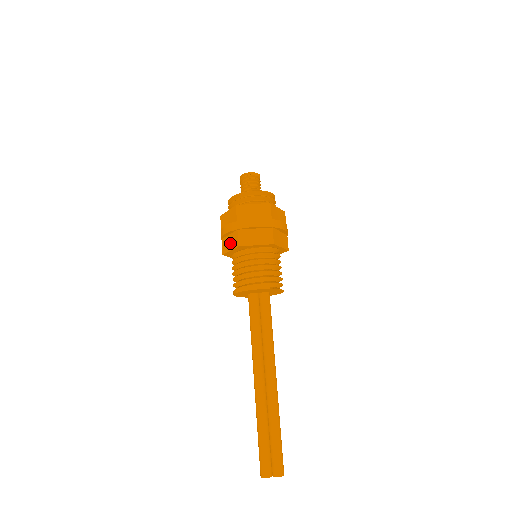
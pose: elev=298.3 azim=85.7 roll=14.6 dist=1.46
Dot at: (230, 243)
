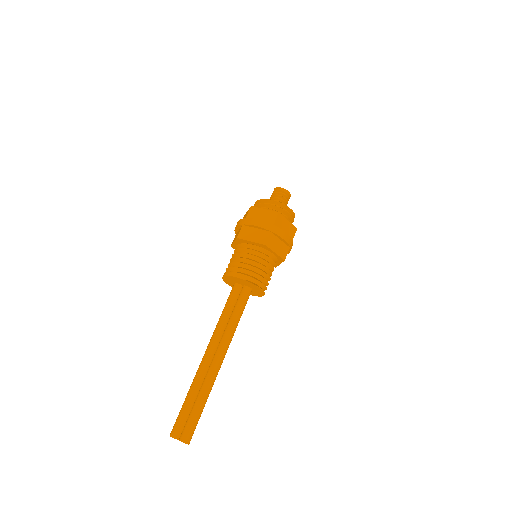
Dot at: (236, 236)
